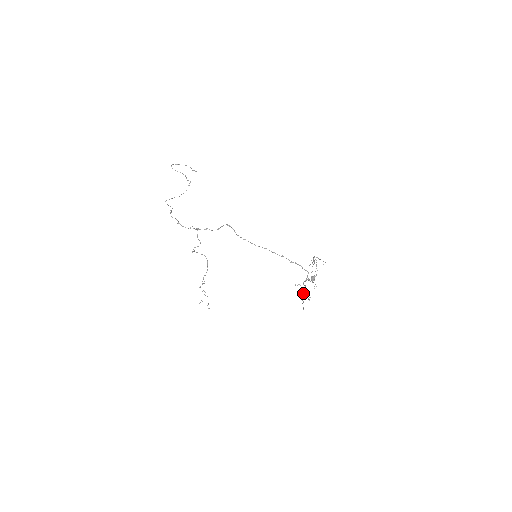
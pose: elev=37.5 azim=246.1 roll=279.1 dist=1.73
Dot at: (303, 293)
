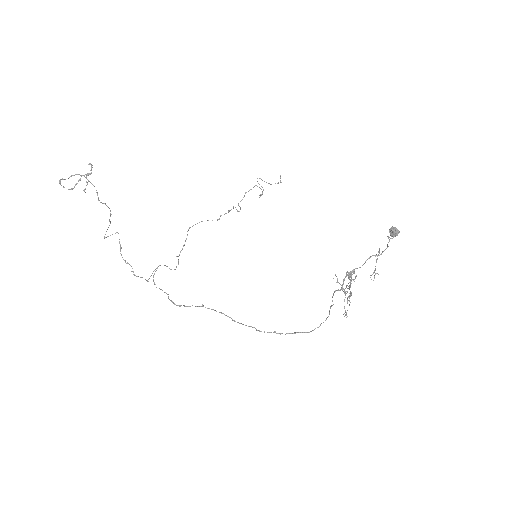
Dot at: (348, 288)
